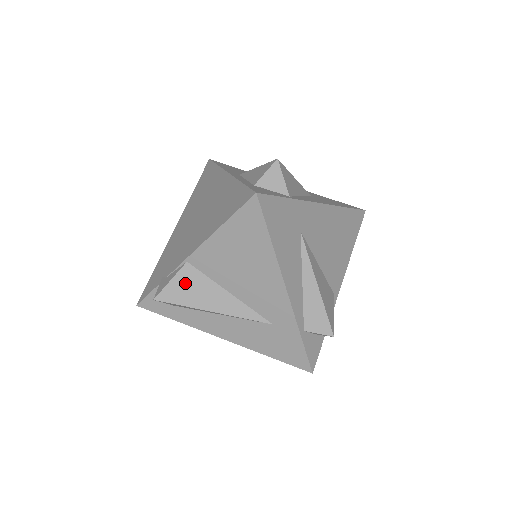
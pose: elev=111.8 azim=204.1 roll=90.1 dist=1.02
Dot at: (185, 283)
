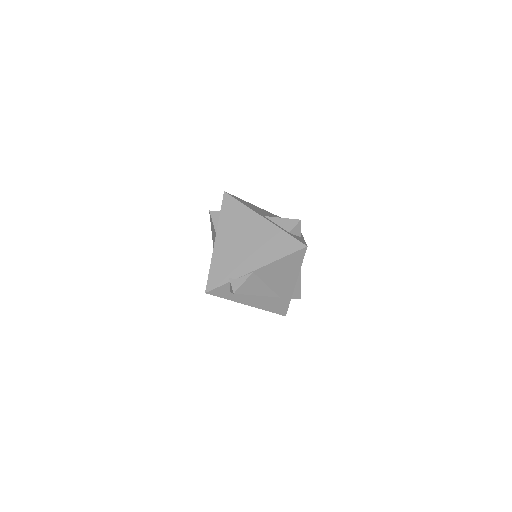
Dot at: (250, 283)
